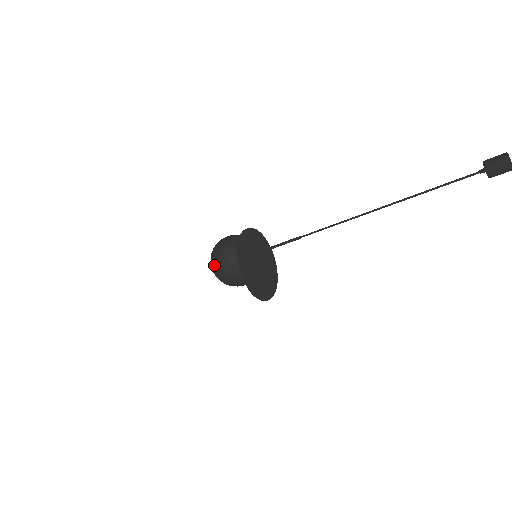
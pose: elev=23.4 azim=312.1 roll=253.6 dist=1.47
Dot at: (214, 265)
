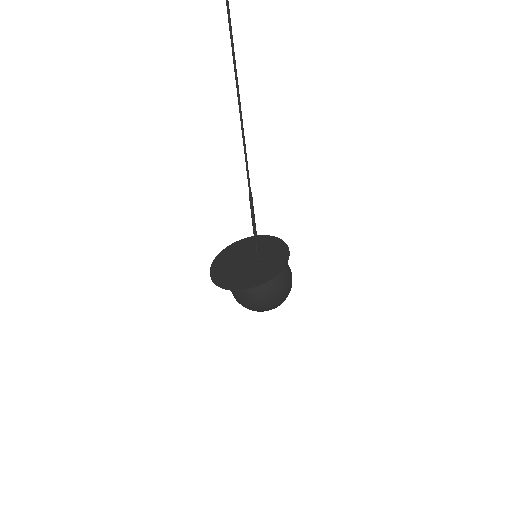
Dot at: occluded
